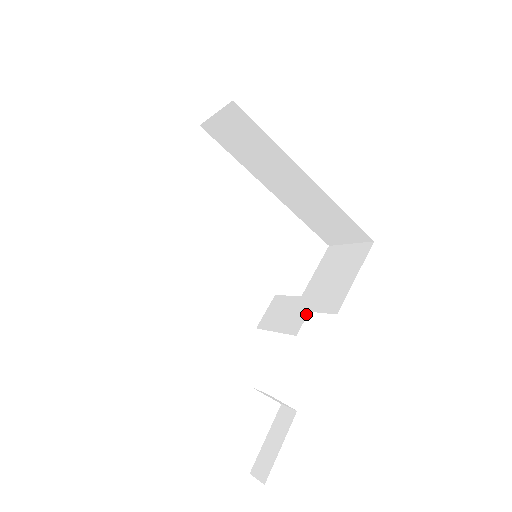
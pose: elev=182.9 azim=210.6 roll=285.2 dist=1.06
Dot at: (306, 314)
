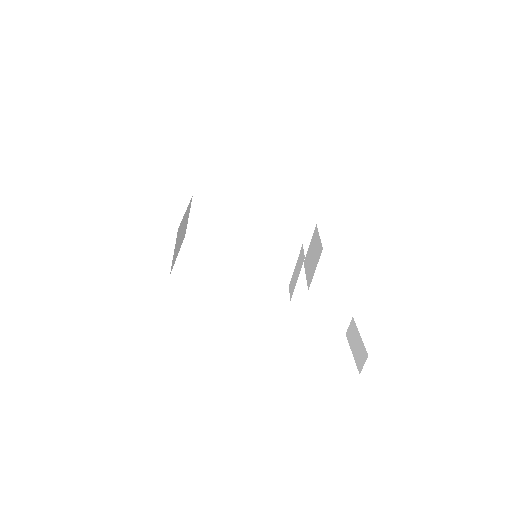
Dot at: (303, 251)
